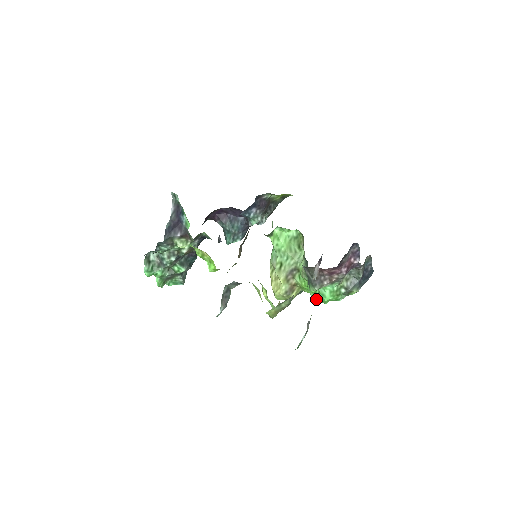
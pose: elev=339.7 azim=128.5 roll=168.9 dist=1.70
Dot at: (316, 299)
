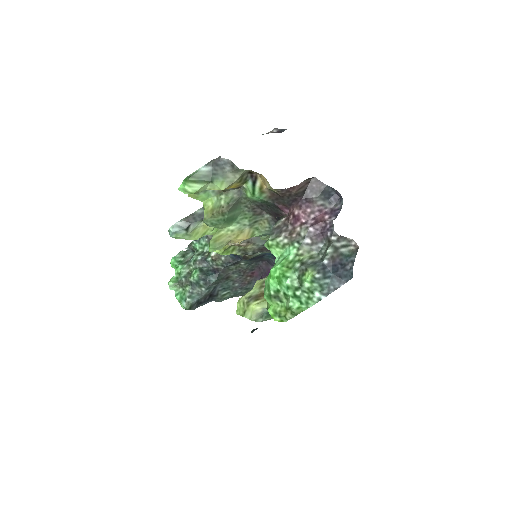
Dot at: occluded
